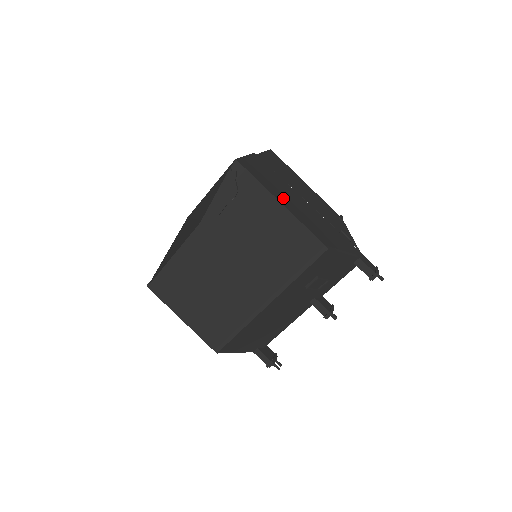
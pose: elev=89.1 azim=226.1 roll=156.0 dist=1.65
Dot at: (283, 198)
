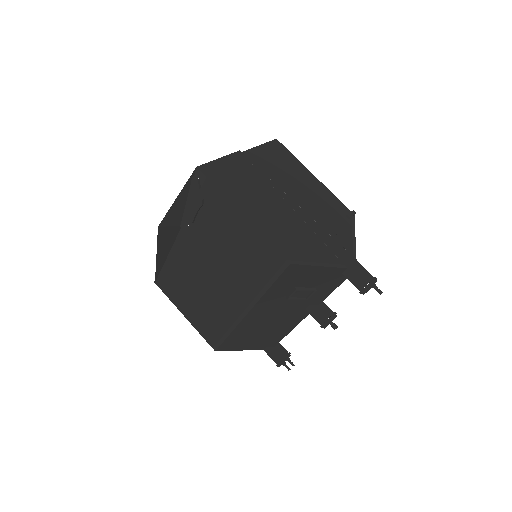
Dot at: (250, 205)
